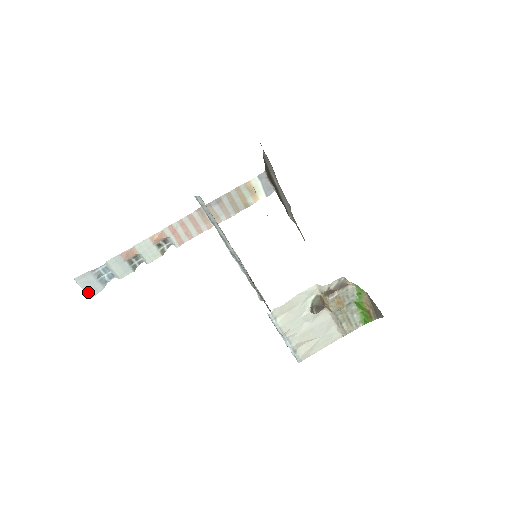
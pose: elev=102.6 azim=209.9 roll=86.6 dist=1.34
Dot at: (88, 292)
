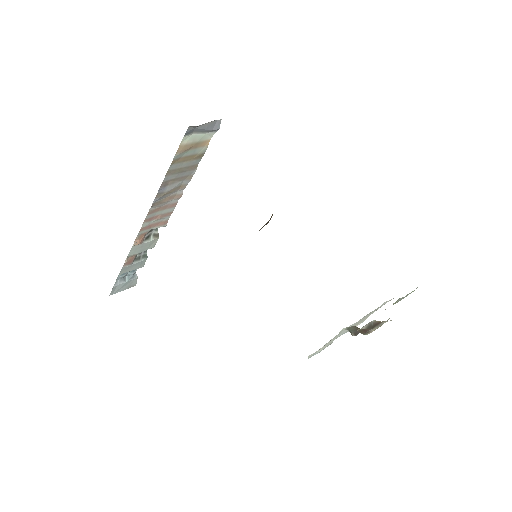
Dot at: (129, 287)
